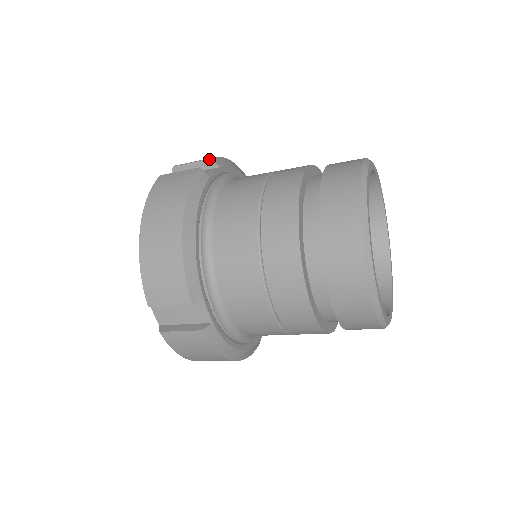
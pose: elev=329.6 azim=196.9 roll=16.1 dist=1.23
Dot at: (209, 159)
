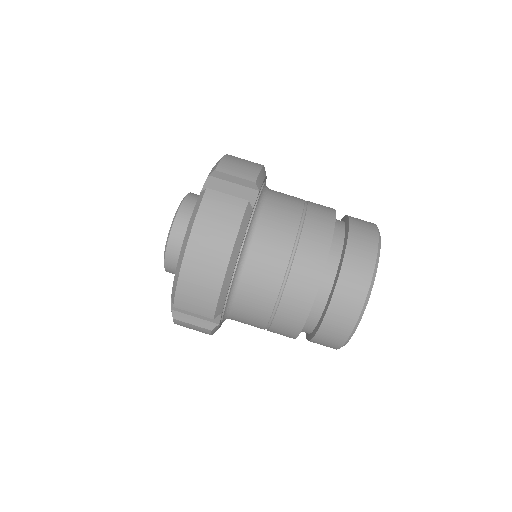
Dot at: (253, 182)
